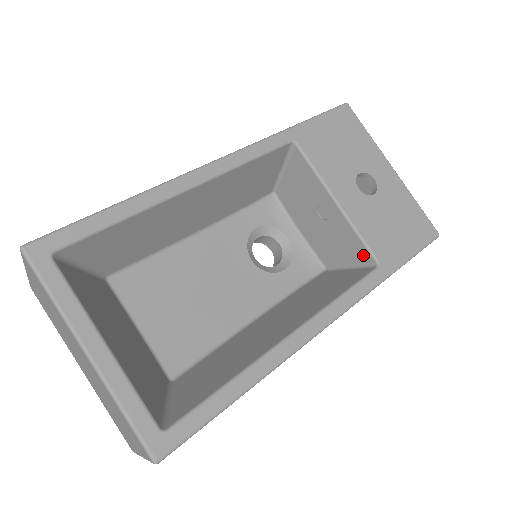
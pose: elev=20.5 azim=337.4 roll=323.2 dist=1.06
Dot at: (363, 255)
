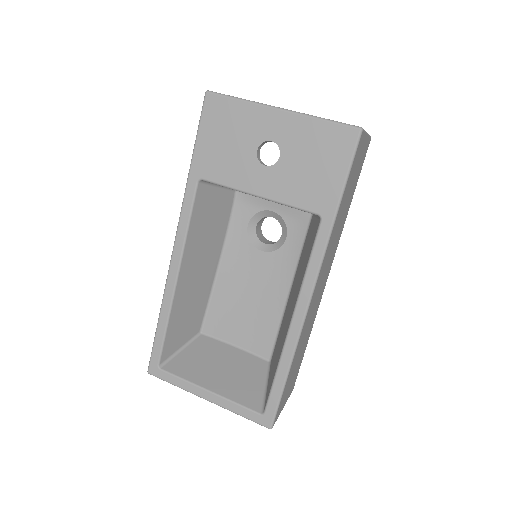
Dot at: occluded
